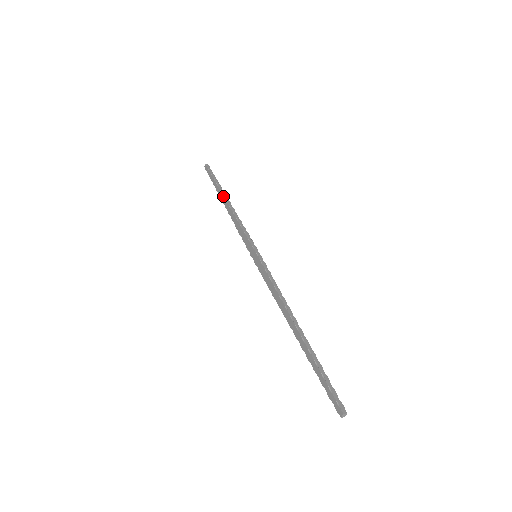
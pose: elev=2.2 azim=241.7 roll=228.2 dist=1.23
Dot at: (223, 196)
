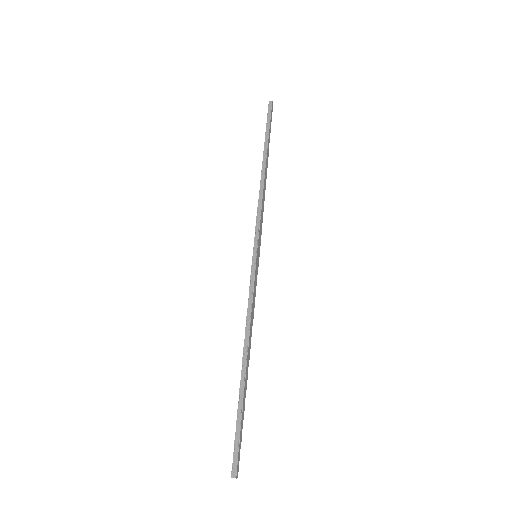
Dot at: occluded
